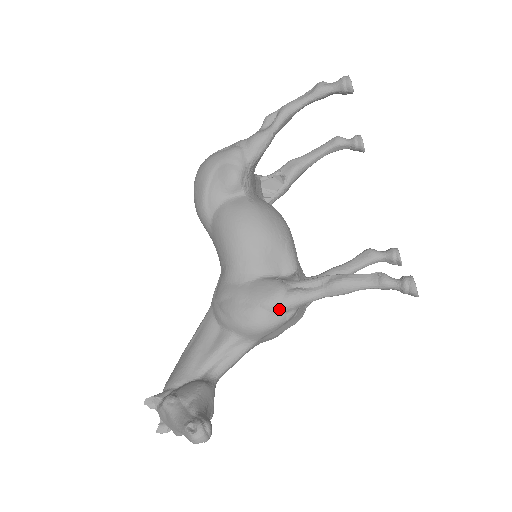
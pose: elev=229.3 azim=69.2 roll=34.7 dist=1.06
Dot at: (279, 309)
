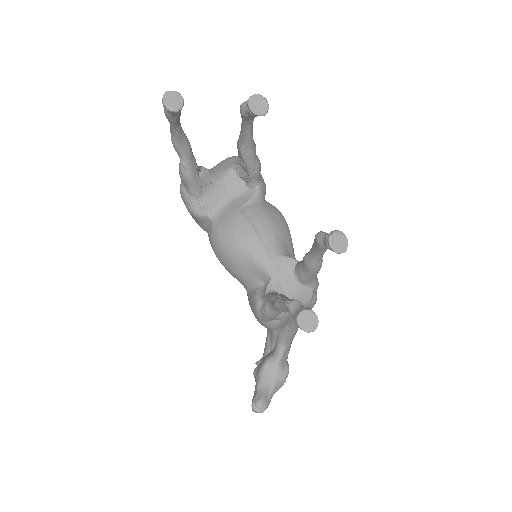
Dot at: (265, 320)
